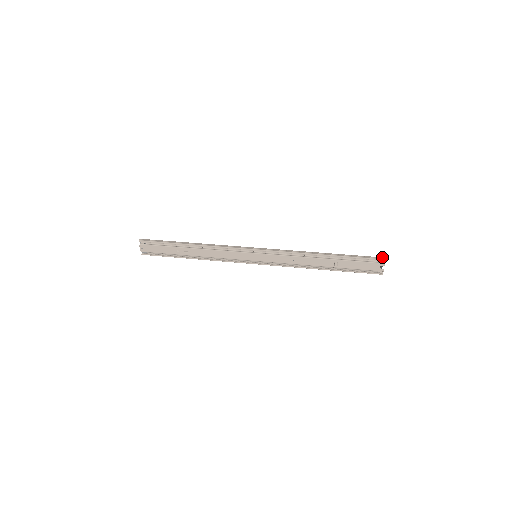
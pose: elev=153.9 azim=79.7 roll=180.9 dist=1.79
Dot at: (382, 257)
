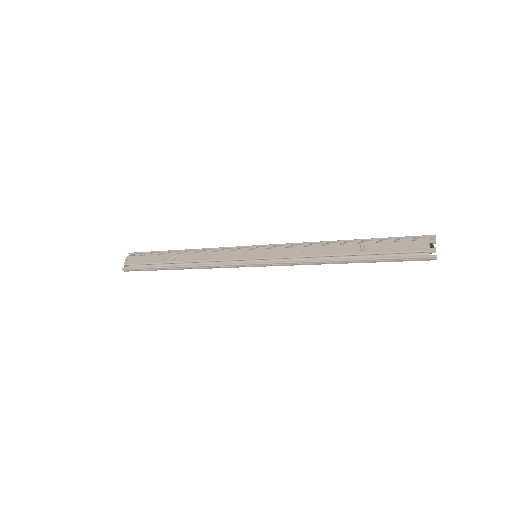
Dot at: (431, 237)
